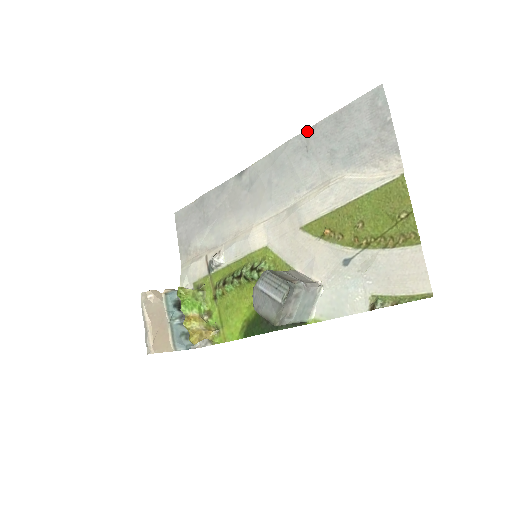
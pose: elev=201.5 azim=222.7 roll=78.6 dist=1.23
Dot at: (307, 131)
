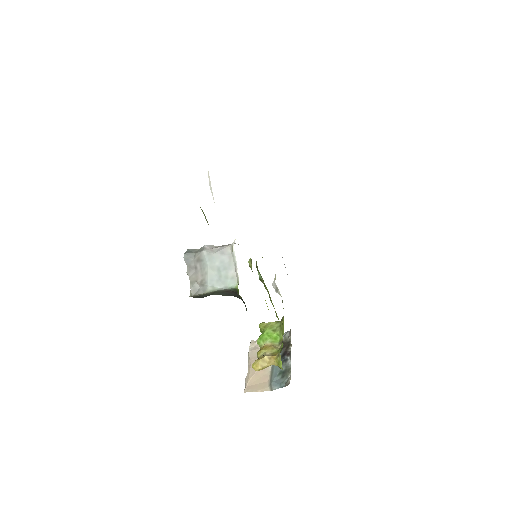
Dot at: occluded
